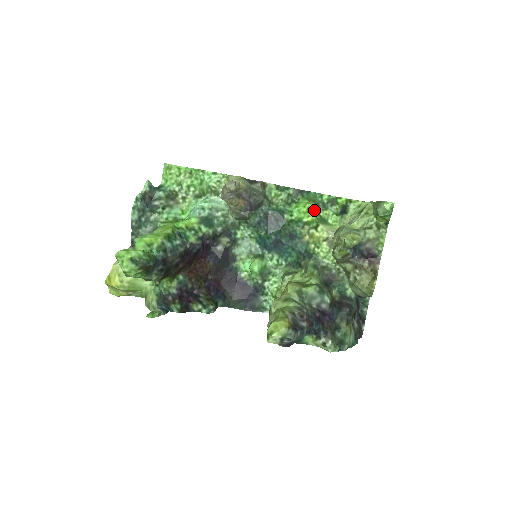
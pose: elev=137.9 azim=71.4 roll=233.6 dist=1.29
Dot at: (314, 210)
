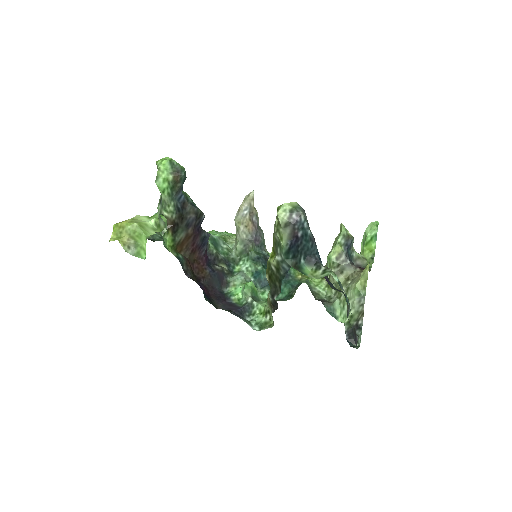
Dot at: occluded
